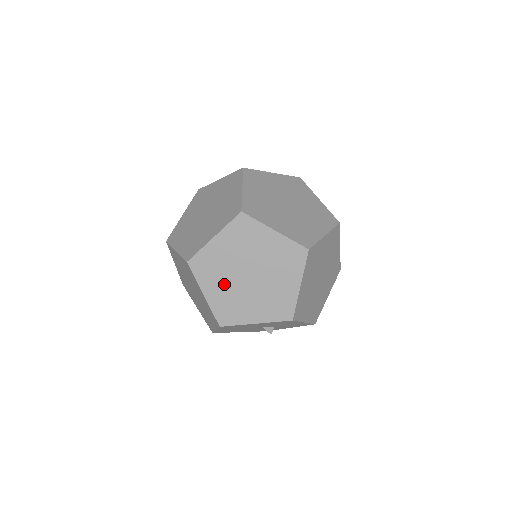
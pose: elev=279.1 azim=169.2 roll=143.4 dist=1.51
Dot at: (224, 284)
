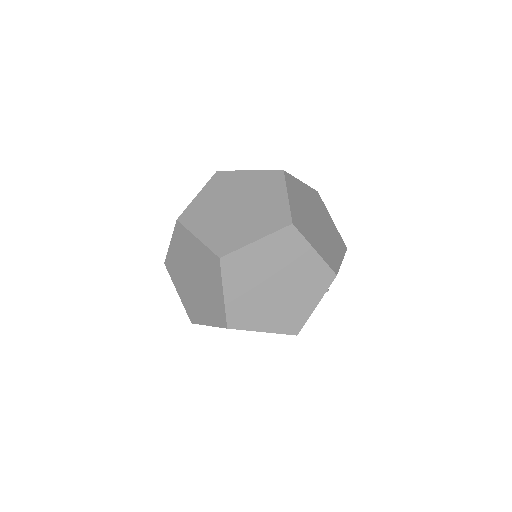
Dot at: (267, 311)
